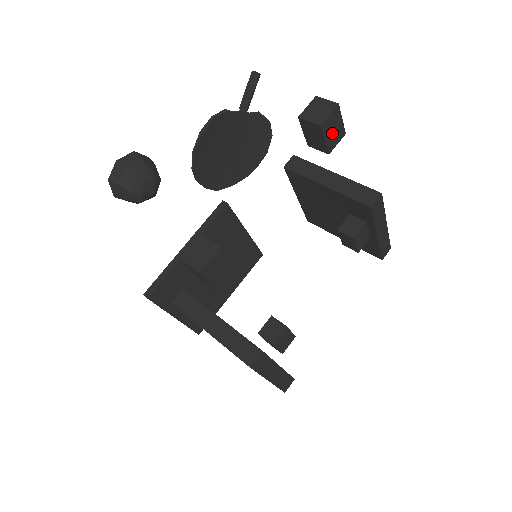
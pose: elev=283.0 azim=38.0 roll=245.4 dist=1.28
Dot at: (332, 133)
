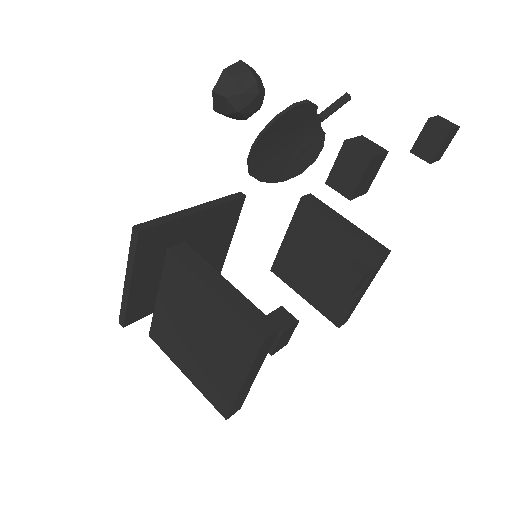
Dot at: (443, 147)
